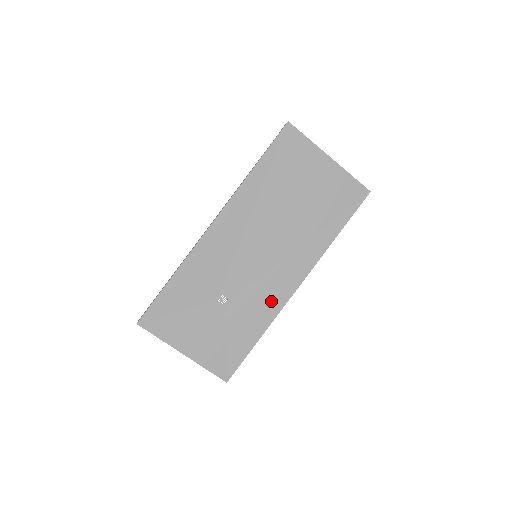
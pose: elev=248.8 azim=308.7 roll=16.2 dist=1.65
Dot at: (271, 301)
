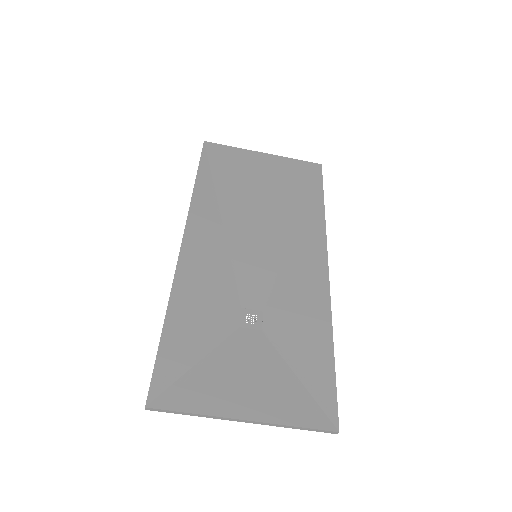
Dot at: (310, 294)
